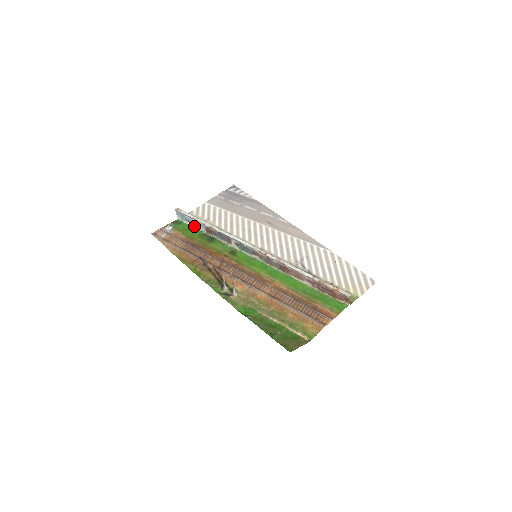
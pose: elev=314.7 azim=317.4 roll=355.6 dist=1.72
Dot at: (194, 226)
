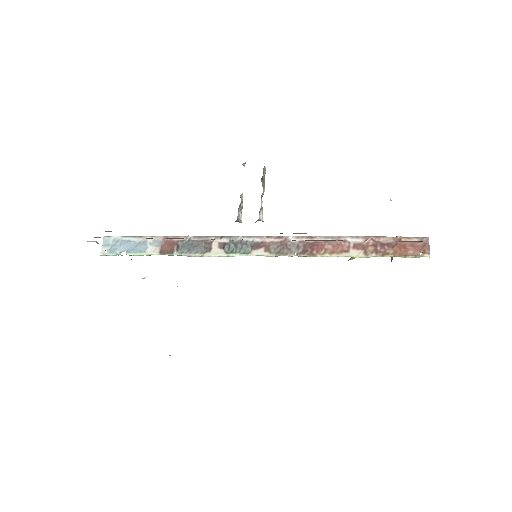
Dot at: (135, 253)
